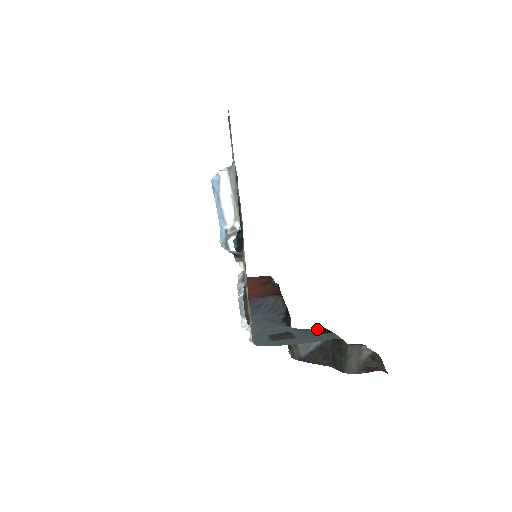
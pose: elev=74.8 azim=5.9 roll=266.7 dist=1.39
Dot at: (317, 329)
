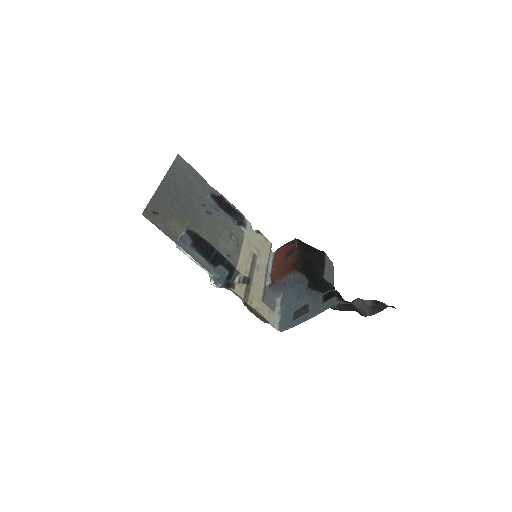
Dot at: (325, 295)
